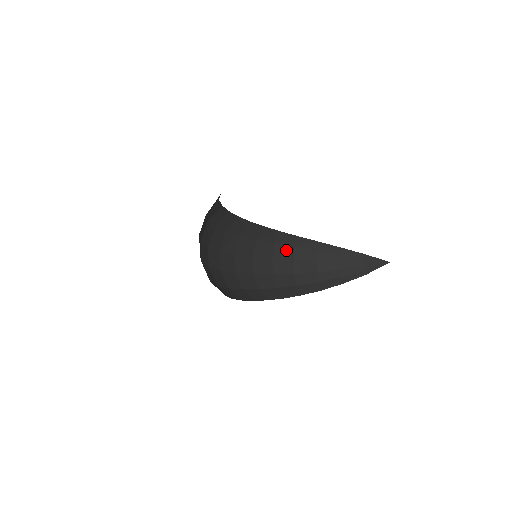
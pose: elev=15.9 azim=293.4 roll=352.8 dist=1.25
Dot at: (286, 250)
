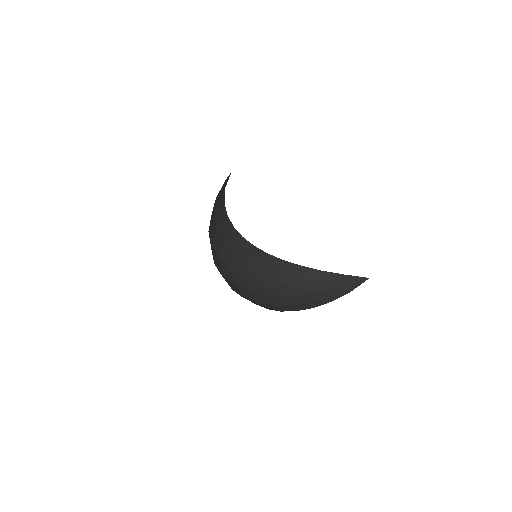
Dot at: (274, 273)
